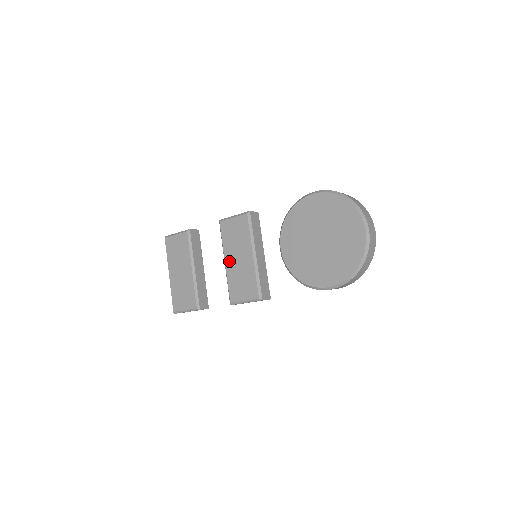
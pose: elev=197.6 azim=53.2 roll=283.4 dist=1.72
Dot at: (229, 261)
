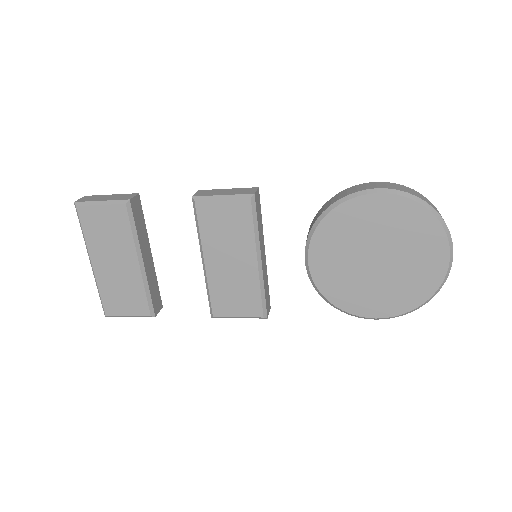
Dot at: (212, 262)
